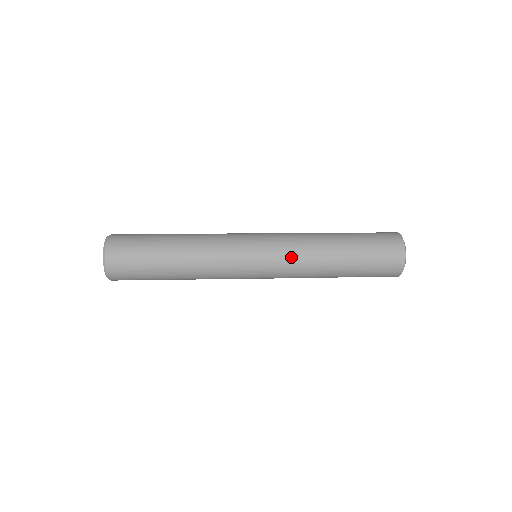
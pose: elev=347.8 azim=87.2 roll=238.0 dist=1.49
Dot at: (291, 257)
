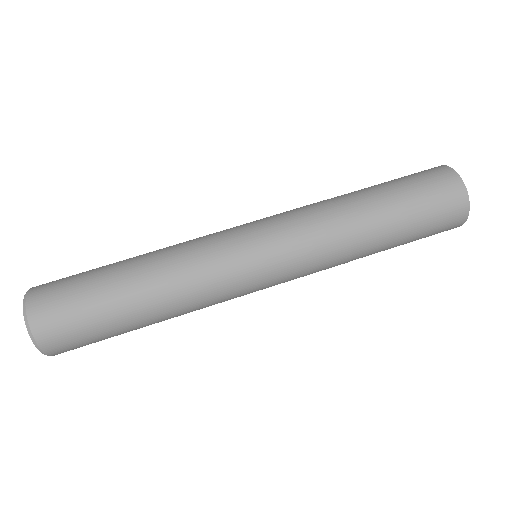
Dot at: occluded
